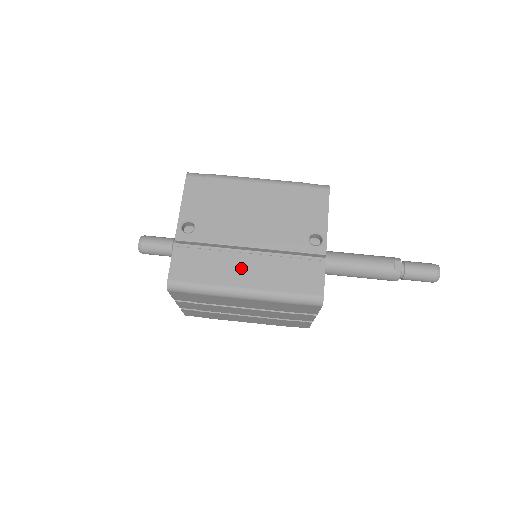
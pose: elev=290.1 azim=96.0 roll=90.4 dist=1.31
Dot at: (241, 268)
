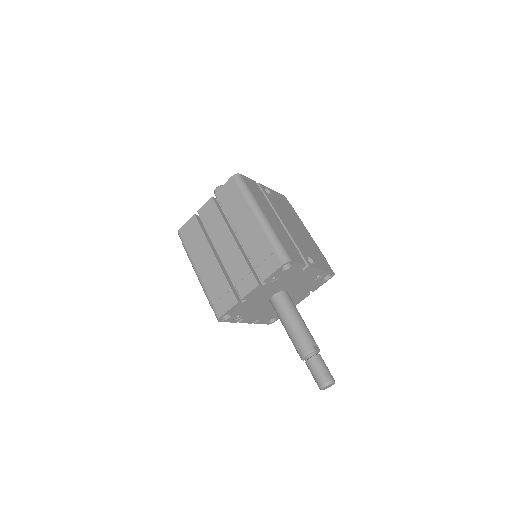
Dot at: (271, 214)
